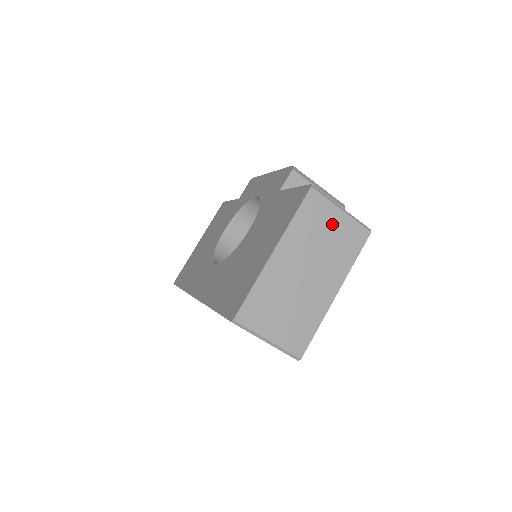
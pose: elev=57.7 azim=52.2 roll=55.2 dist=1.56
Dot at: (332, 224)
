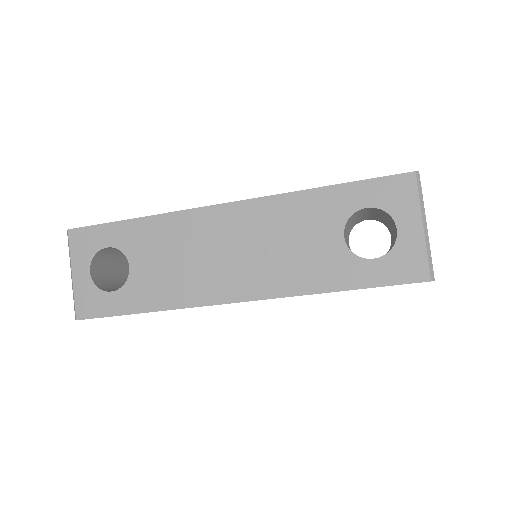
Dot at: occluded
